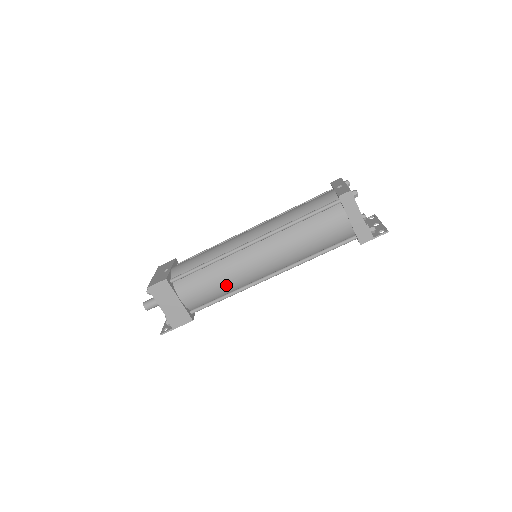
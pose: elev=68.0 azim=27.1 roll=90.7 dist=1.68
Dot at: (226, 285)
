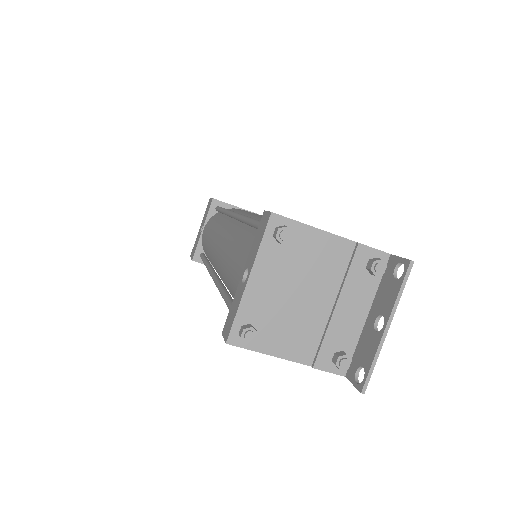
Dot at: occluded
